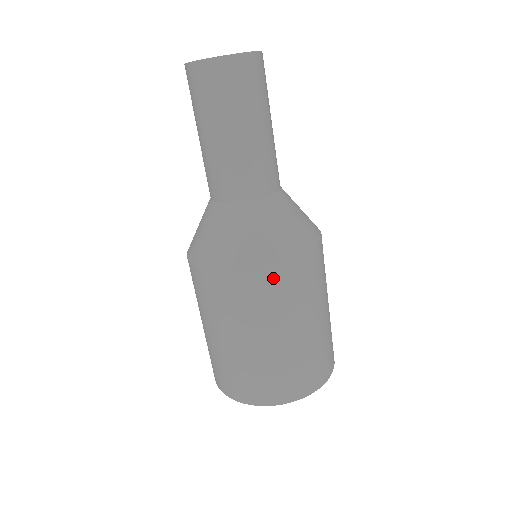
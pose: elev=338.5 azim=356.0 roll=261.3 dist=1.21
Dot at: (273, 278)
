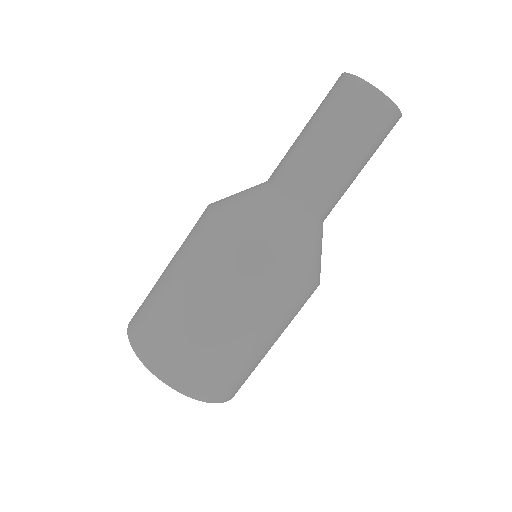
Dot at: (240, 259)
